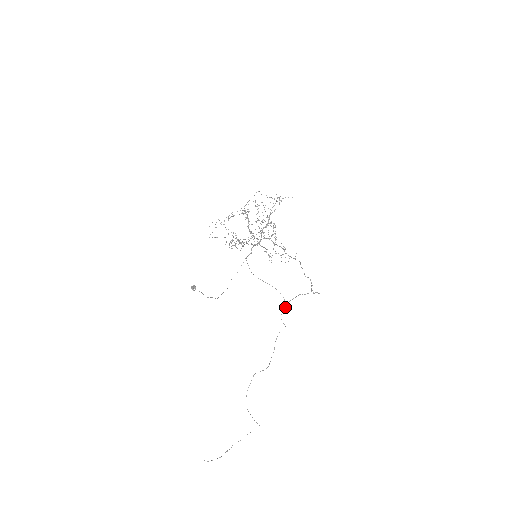
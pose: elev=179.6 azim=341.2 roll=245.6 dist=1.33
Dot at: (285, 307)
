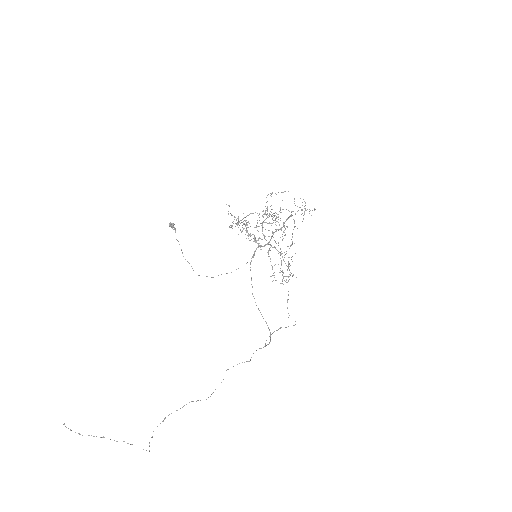
Dot at: (264, 346)
